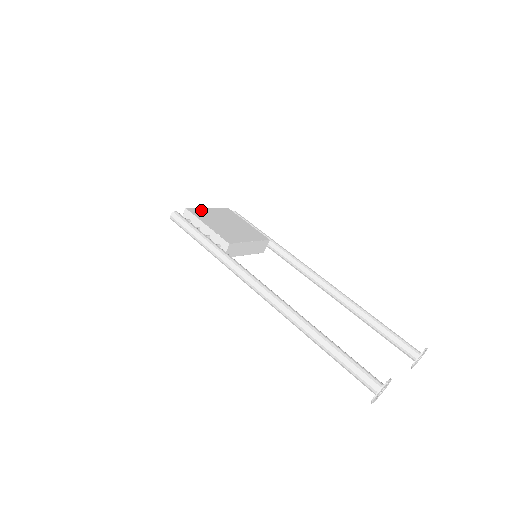
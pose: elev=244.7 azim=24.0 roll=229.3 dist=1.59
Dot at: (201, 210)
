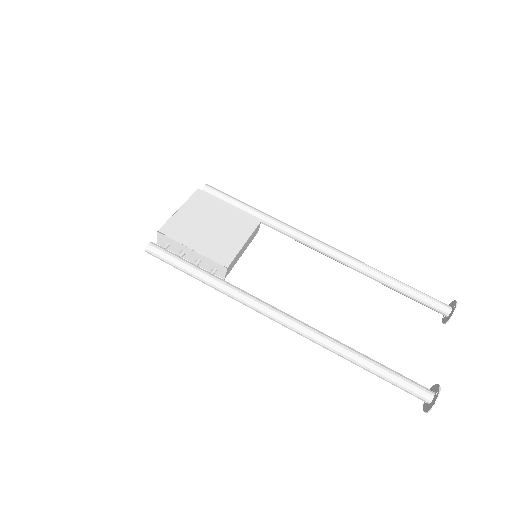
Dot at: (174, 221)
